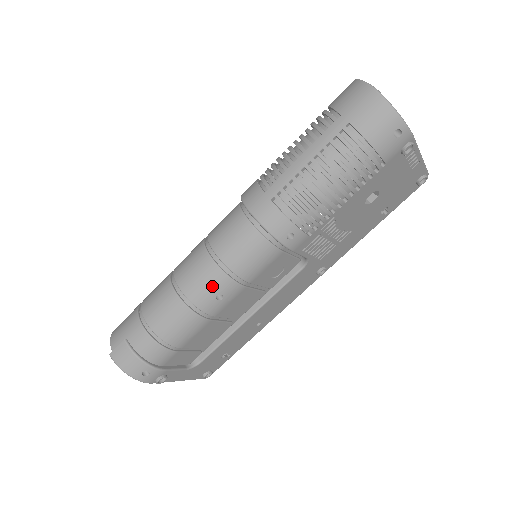
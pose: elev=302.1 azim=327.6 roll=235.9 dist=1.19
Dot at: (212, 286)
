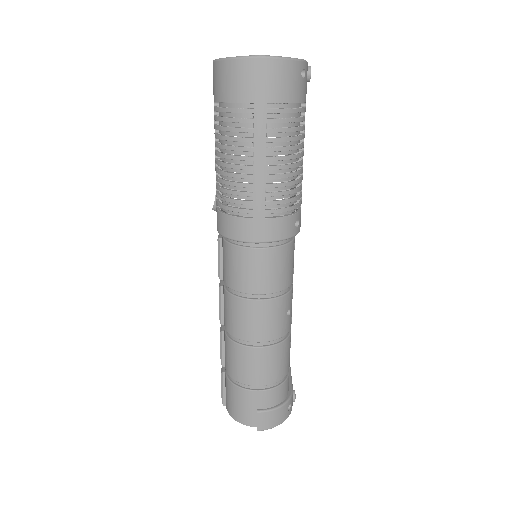
Dot at: (280, 314)
